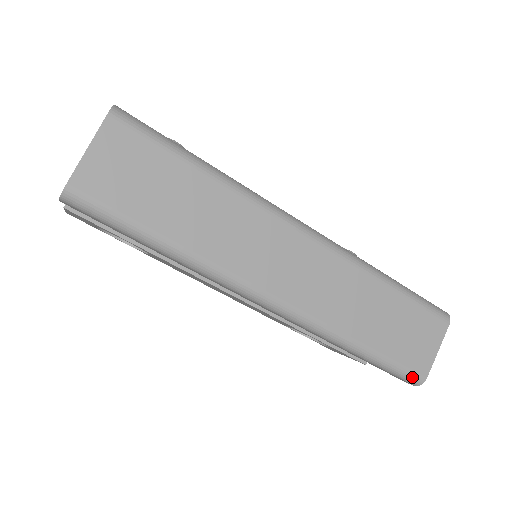
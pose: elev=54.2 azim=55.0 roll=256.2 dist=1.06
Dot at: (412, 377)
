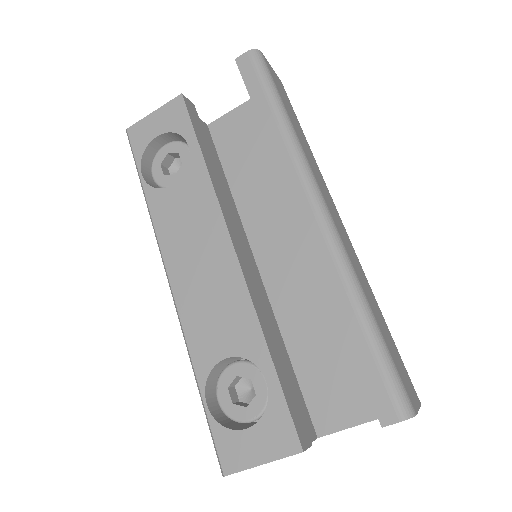
Dot at: (405, 396)
